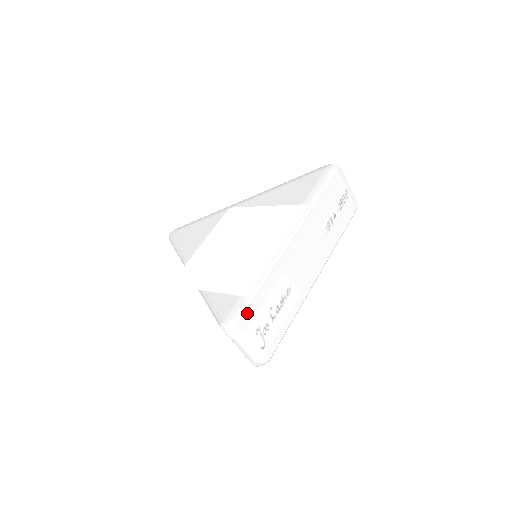
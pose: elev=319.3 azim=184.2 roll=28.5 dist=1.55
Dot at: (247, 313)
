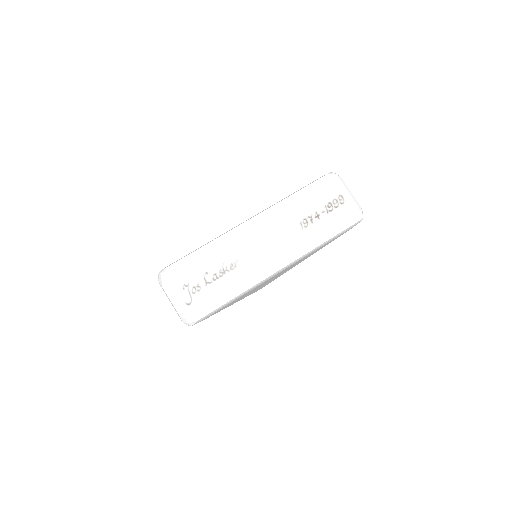
Dot at: (177, 267)
